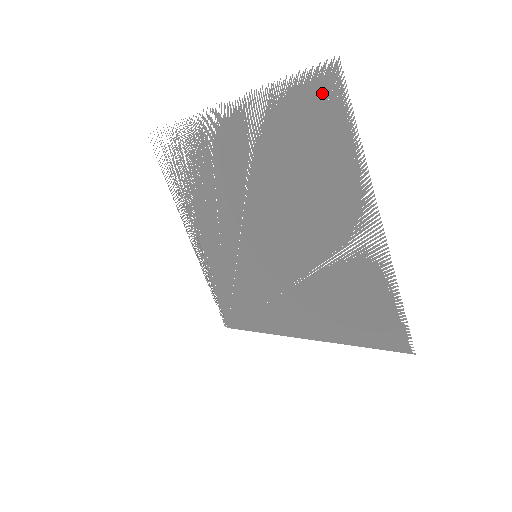
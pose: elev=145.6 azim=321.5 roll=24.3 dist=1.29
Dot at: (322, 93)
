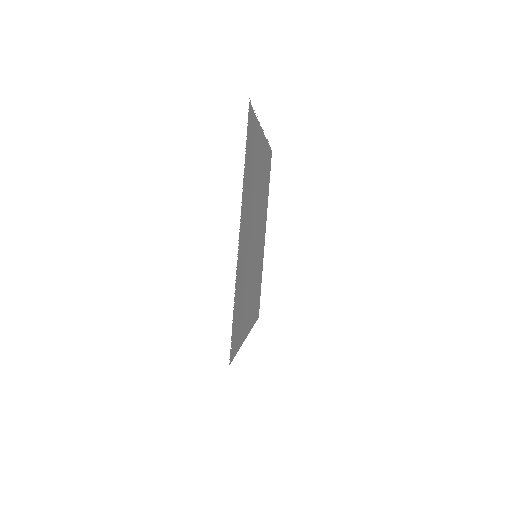
Dot at: (251, 127)
